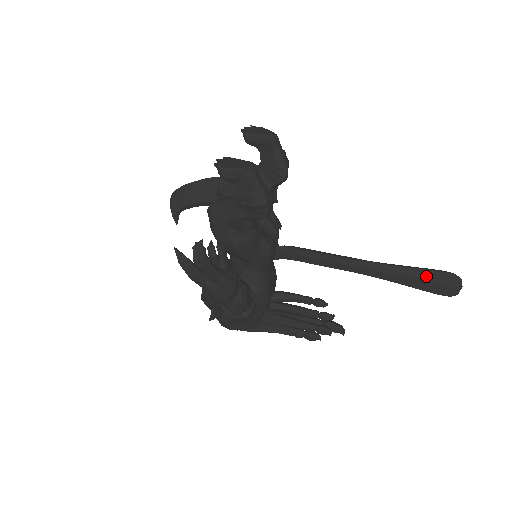
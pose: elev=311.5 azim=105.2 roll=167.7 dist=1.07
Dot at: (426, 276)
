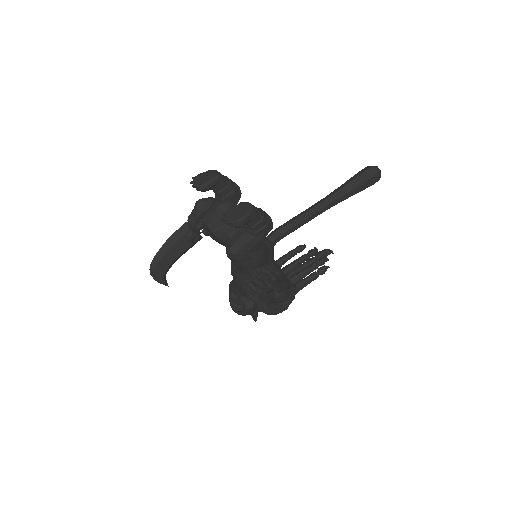
Dot at: (361, 180)
